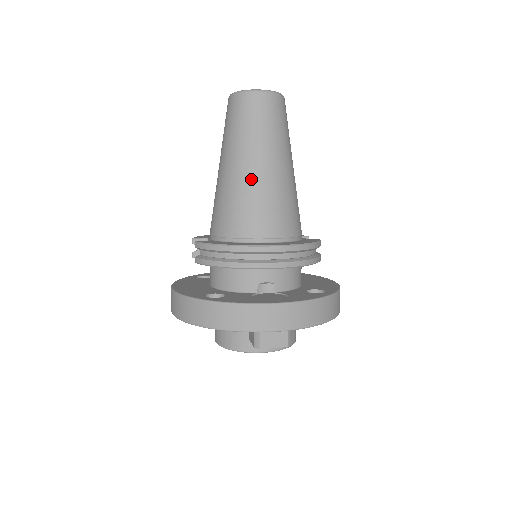
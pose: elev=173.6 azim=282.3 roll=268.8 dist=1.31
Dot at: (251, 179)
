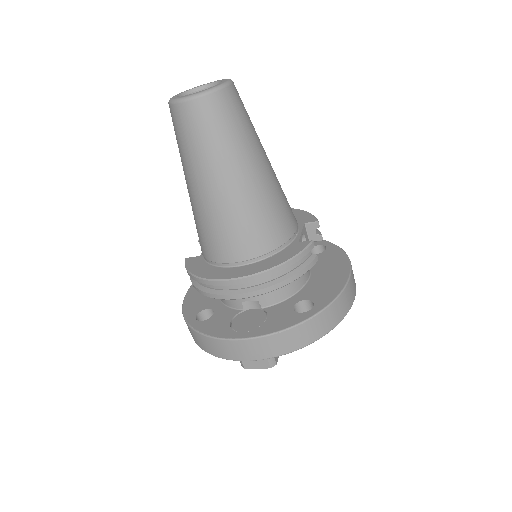
Dot at: (204, 203)
